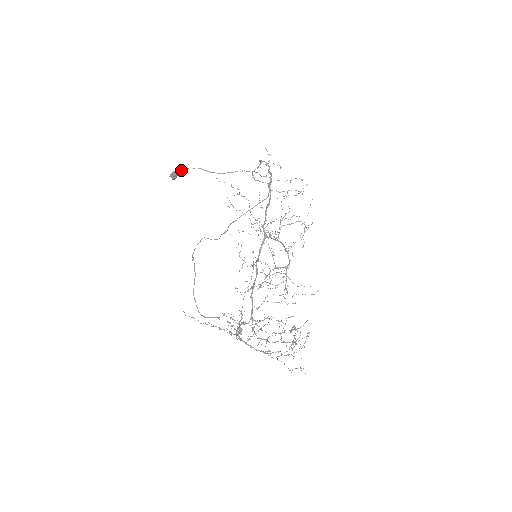
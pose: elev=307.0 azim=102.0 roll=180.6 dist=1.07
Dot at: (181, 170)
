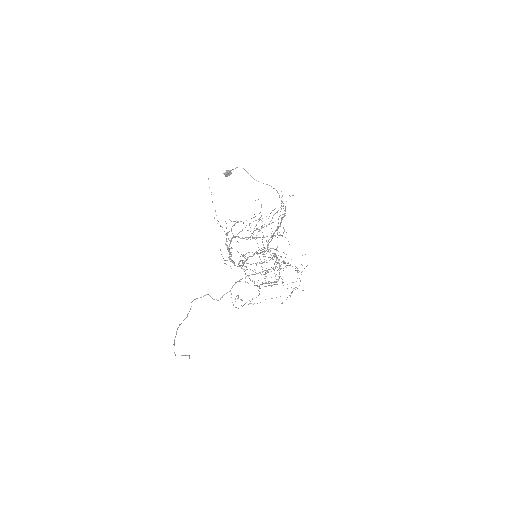
Dot at: (233, 169)
